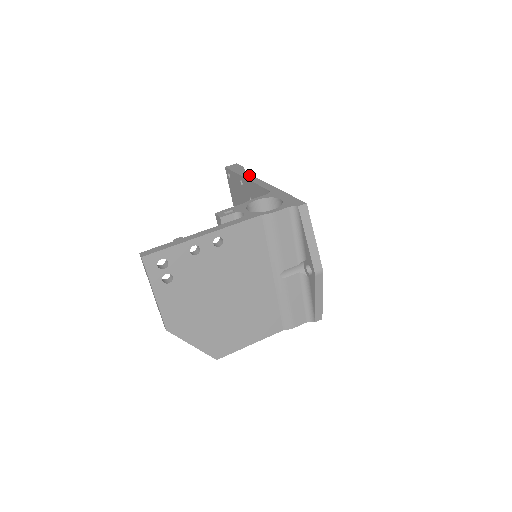
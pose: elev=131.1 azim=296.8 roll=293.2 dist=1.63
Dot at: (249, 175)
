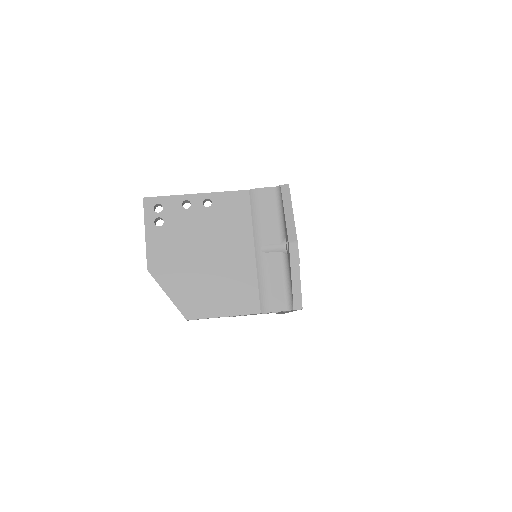
Dot at: occluded
